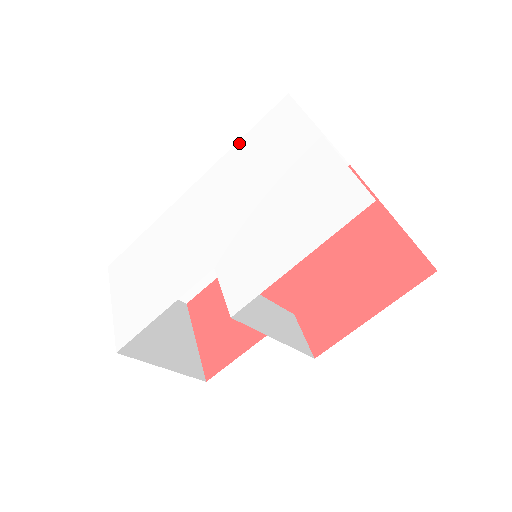
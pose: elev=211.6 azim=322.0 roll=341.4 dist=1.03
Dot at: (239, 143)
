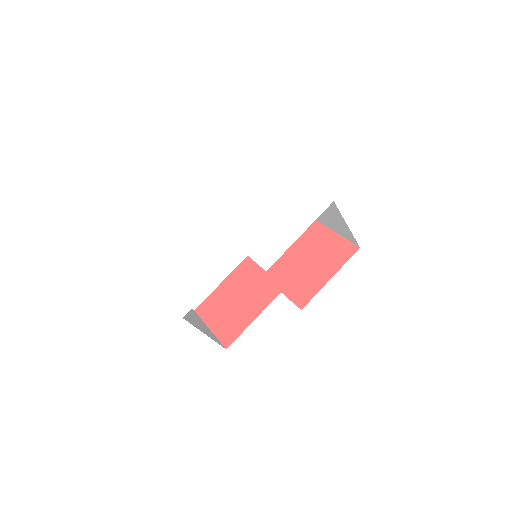
Dot at: (239, 191)
